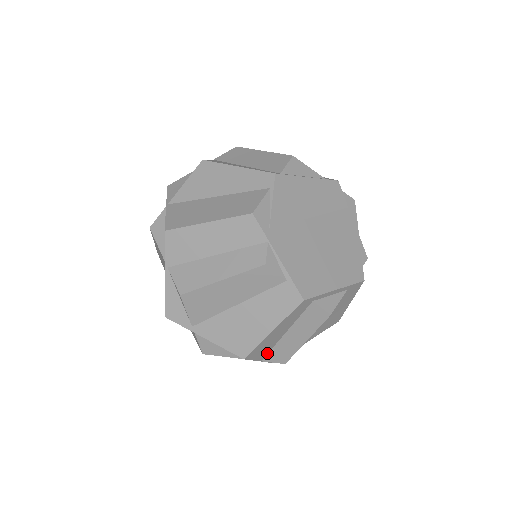
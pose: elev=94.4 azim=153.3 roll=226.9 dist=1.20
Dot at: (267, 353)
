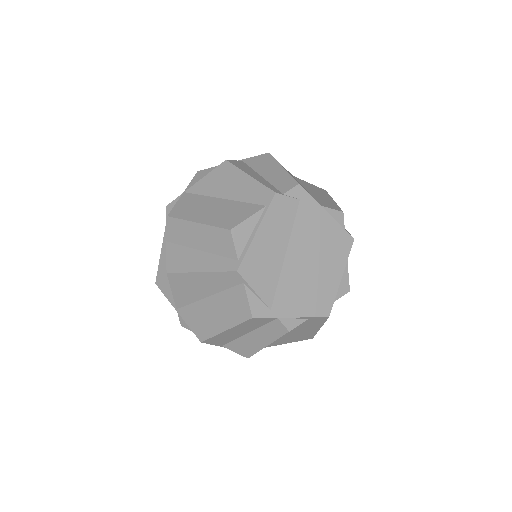
Dot at: occluded
